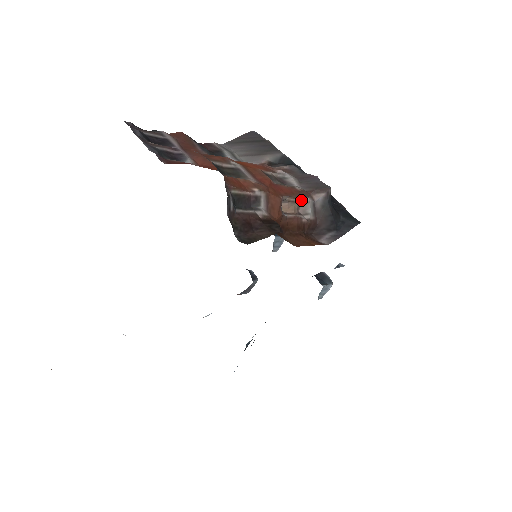
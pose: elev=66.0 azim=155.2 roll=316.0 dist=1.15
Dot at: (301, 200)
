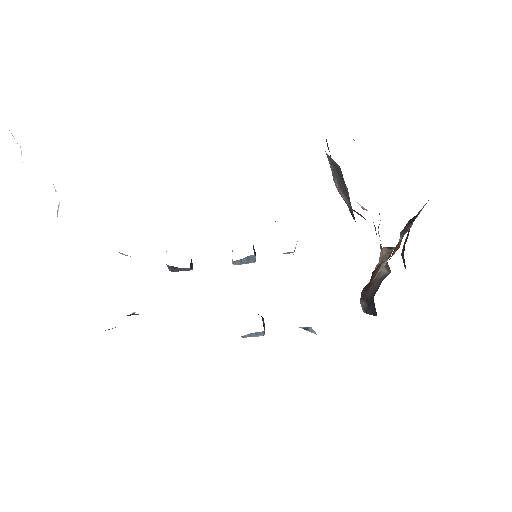
Dot at: (385, 260)
